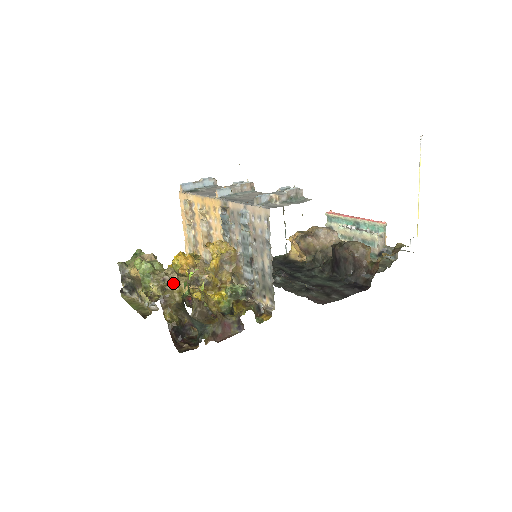
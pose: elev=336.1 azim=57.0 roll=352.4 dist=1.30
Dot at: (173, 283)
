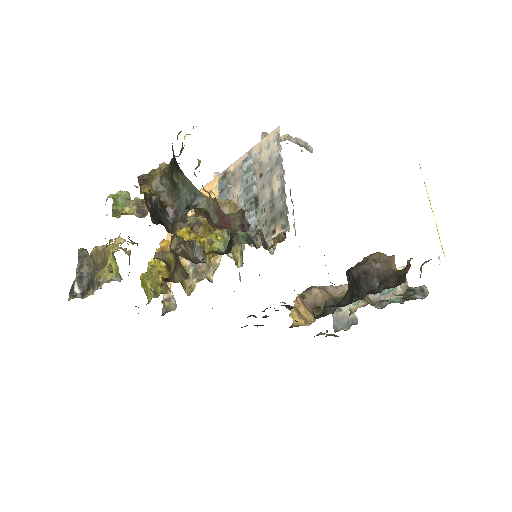
Dot at: occluded
